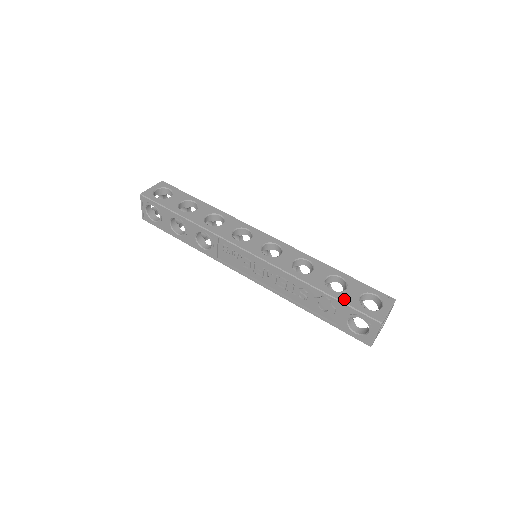
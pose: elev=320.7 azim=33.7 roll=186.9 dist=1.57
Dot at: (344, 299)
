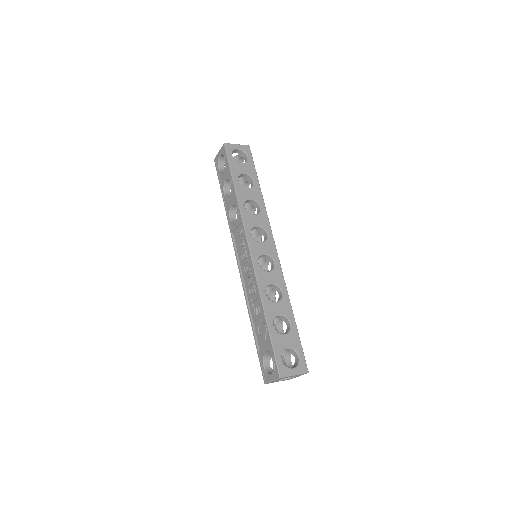
Dot at: (275, 340)
